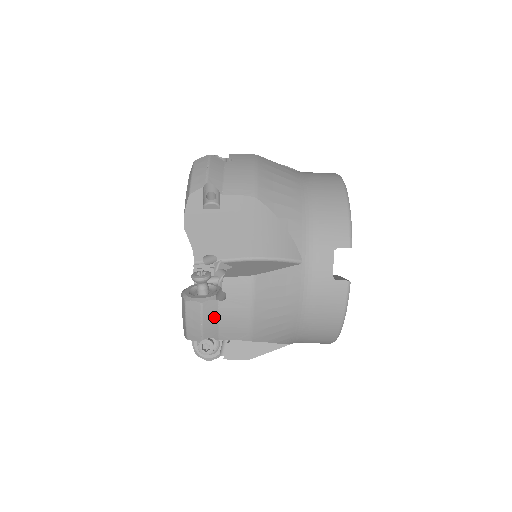
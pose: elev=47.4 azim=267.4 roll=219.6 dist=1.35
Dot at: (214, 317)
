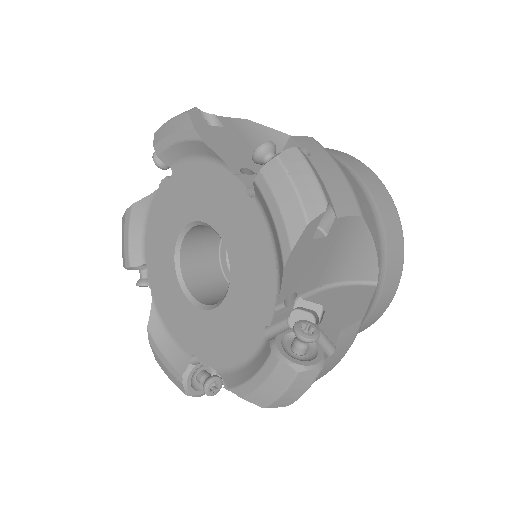
Dot at: occluded
